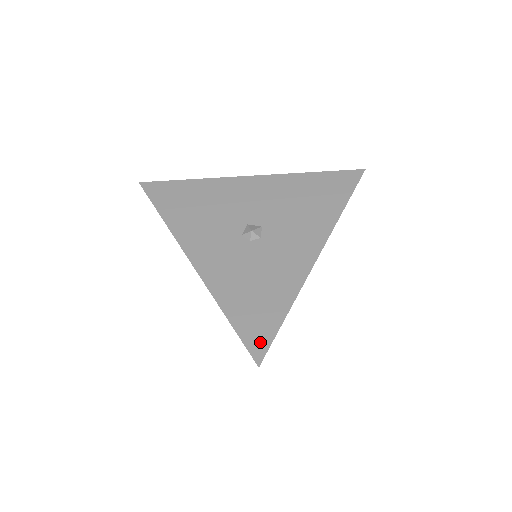
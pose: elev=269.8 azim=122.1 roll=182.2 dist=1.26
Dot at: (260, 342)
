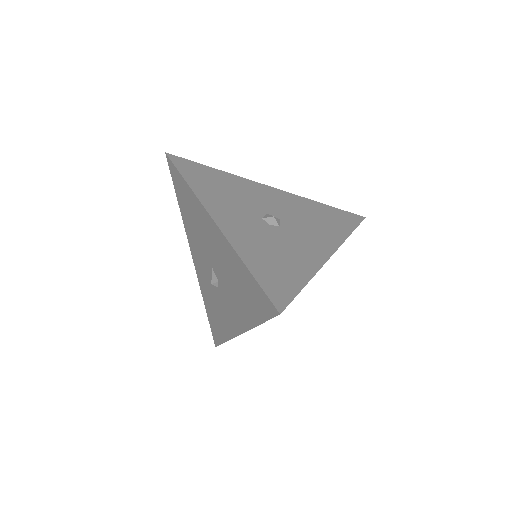
Dot at: (281, 296)
